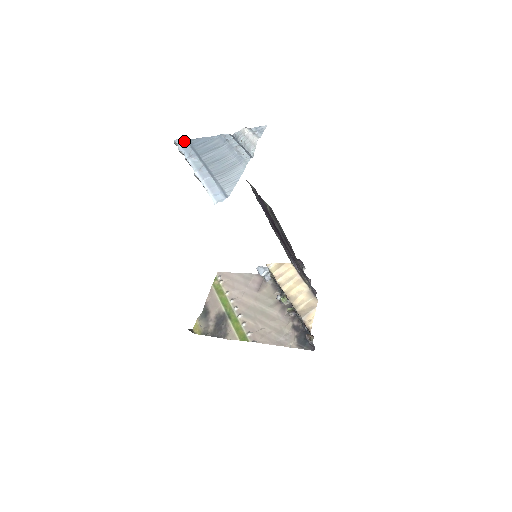
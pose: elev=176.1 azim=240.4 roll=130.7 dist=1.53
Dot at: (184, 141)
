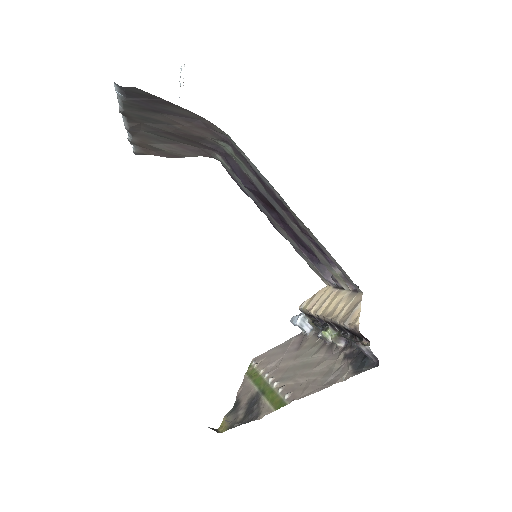
Dot at: occluded
